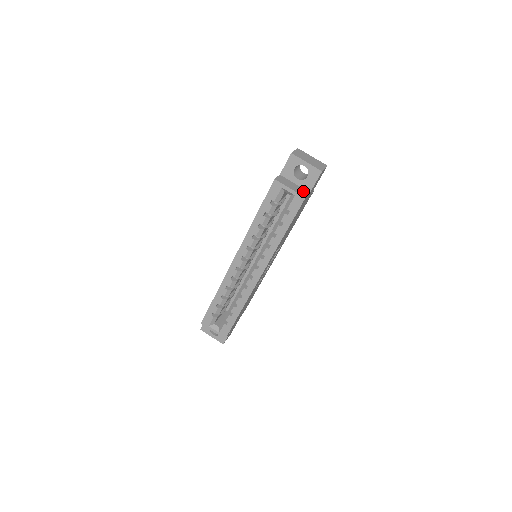
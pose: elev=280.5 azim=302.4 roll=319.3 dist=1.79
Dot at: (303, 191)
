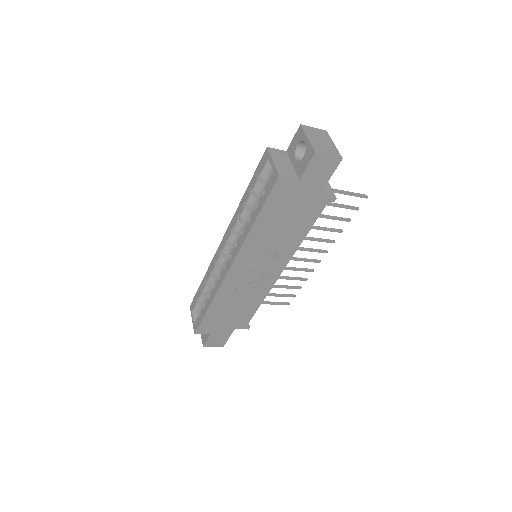
Dot at: (290, 173)
